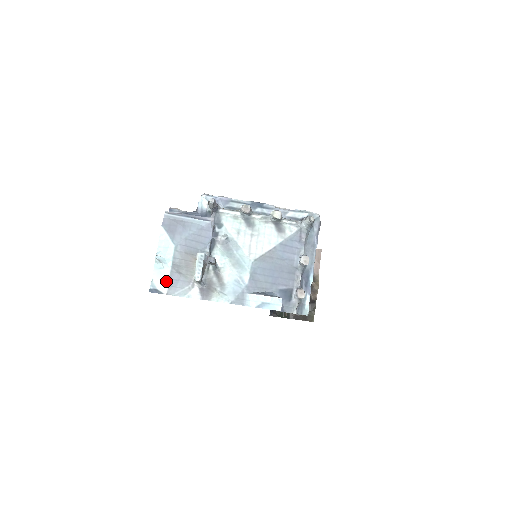
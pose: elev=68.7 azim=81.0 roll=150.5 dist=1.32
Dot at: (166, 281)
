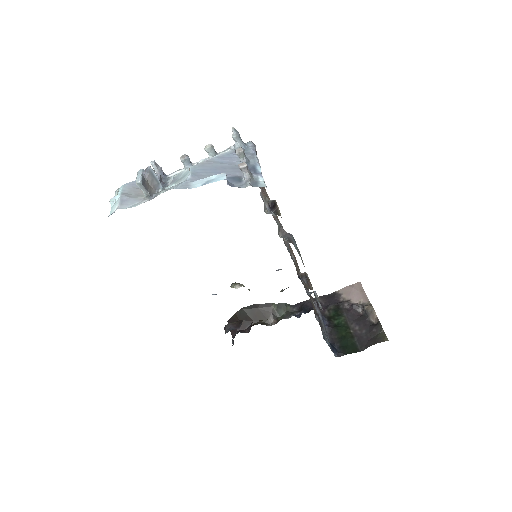
Dot at: (118, 204)
